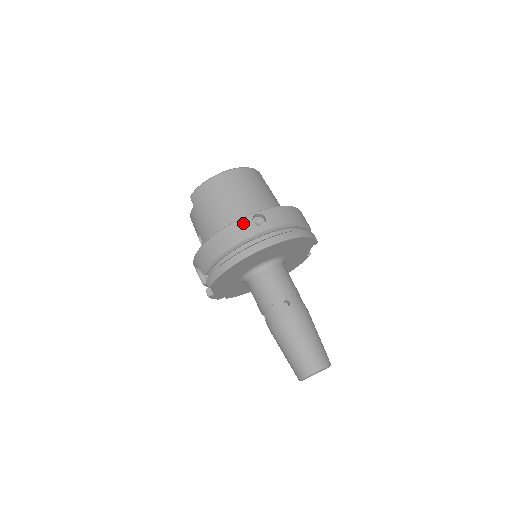
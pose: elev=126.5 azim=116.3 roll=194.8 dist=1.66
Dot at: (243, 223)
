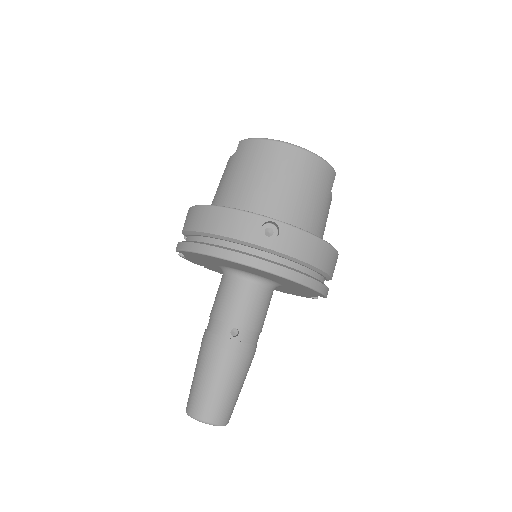
Dot at: (250, 220)
